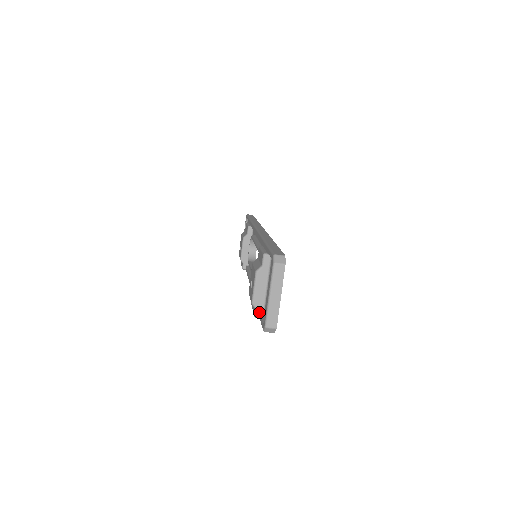
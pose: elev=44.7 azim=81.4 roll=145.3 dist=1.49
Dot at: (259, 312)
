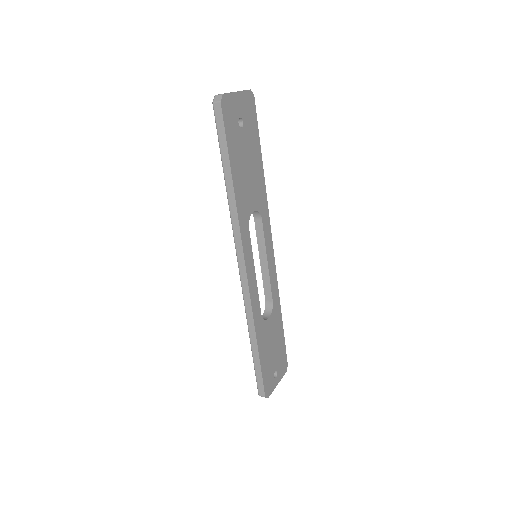
Dot at: occluded
